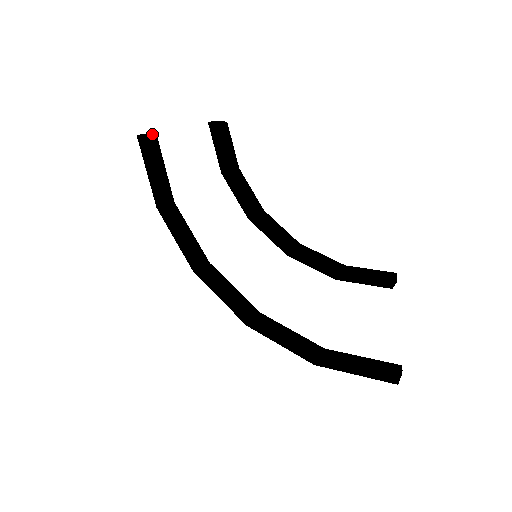
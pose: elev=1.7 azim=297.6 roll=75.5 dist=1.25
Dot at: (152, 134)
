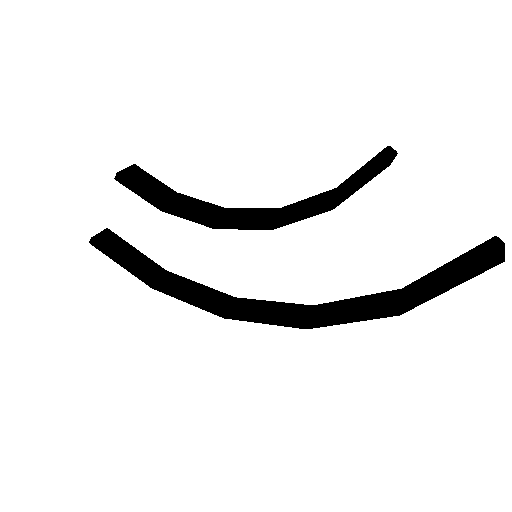
Dot at: (102, 231)
